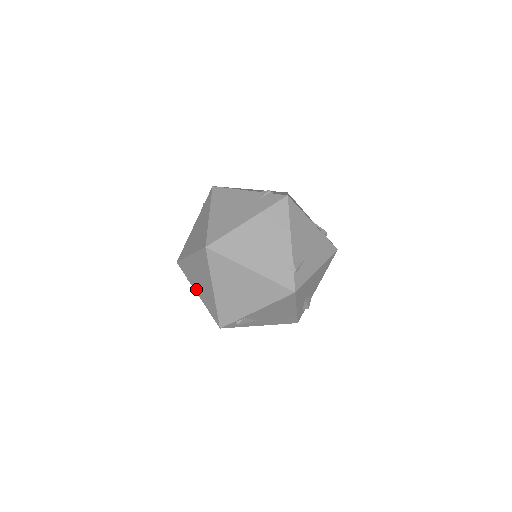
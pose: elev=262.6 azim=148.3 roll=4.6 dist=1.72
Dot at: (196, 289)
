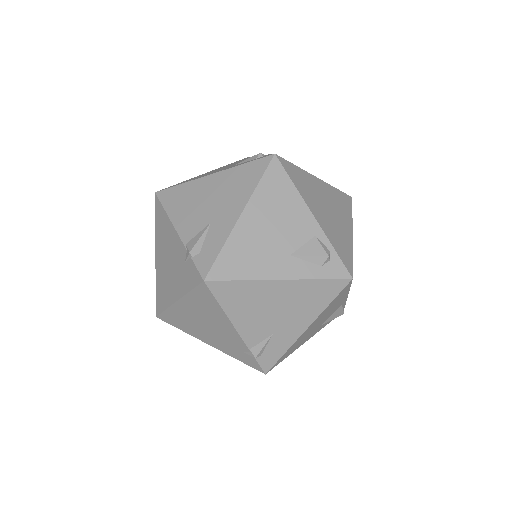
Dot at: occluded
